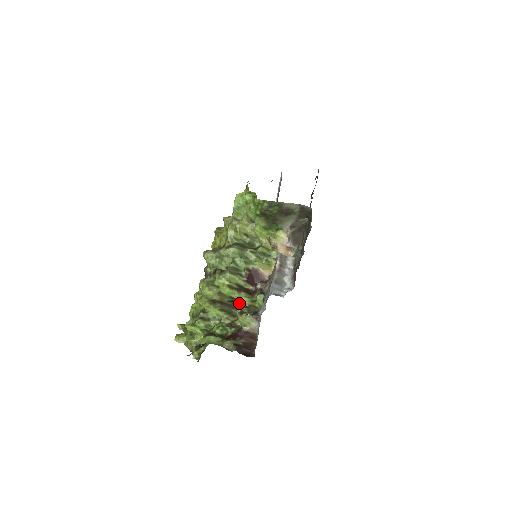
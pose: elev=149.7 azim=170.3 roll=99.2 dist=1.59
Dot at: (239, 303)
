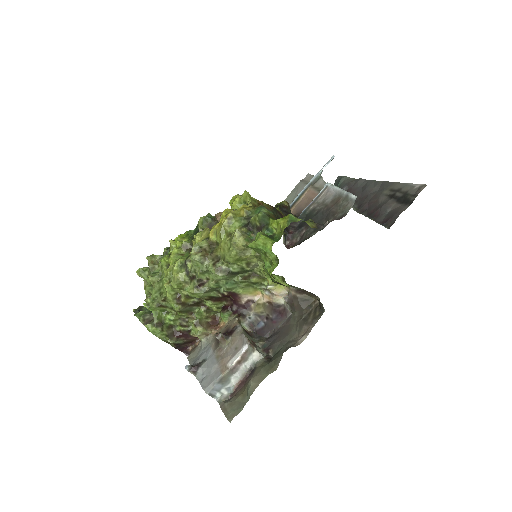
Dot at: (204, 303)
